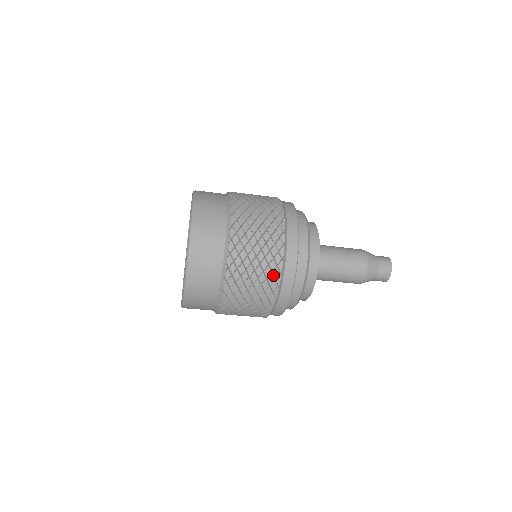
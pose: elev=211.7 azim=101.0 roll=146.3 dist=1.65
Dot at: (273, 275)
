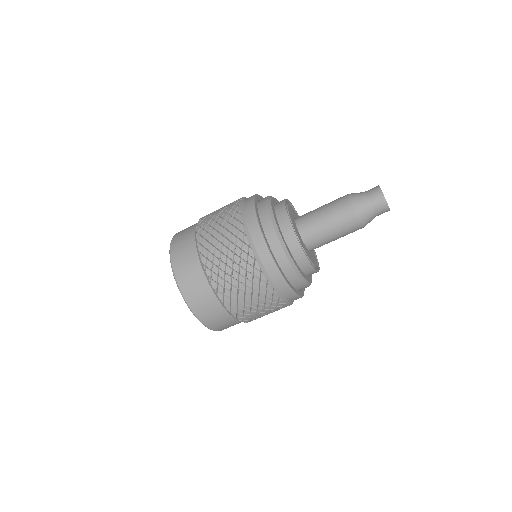
Dot at: (234, 218)
